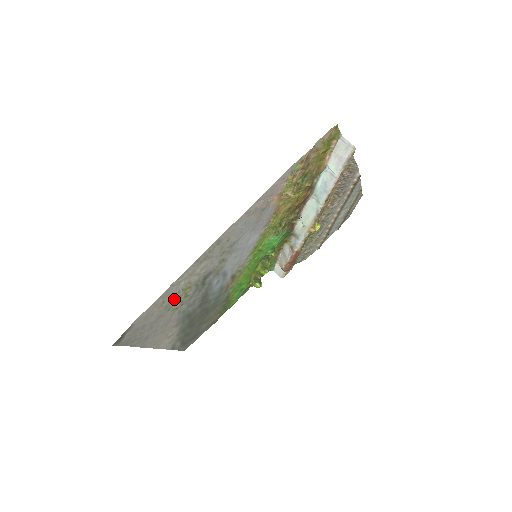
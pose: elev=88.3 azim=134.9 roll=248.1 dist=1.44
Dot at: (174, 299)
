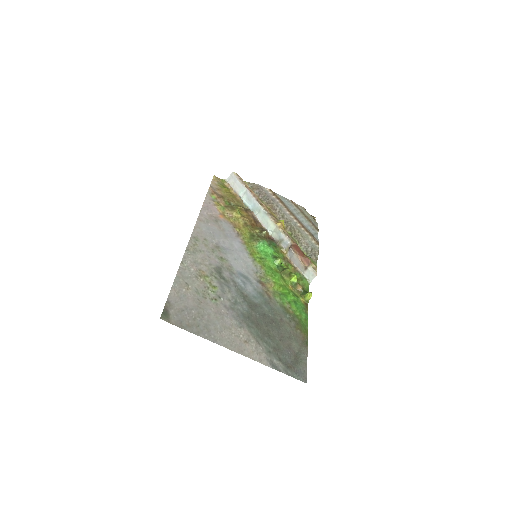
Dot at: (199, 285)
